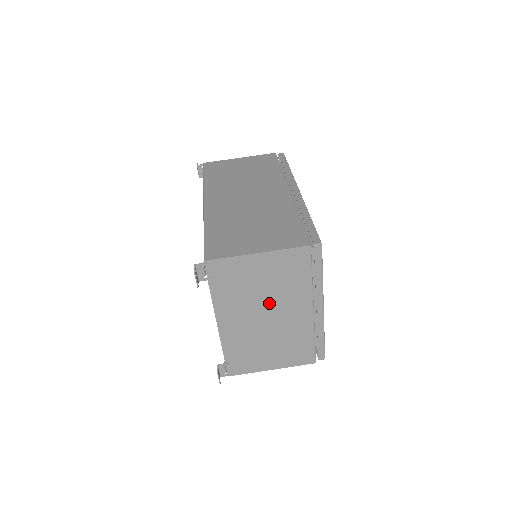
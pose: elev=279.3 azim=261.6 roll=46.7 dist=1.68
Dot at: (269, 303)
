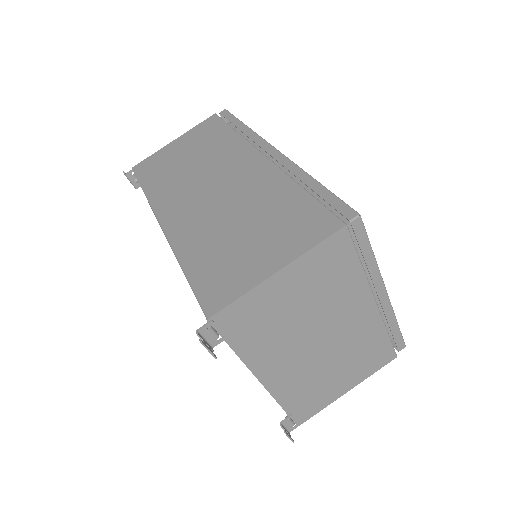
Dot at: (317, 323)
